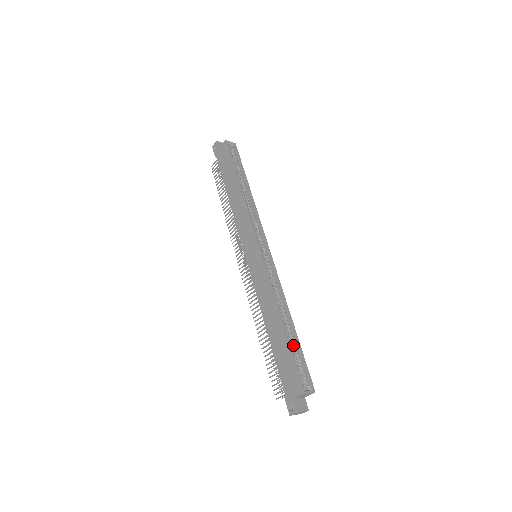
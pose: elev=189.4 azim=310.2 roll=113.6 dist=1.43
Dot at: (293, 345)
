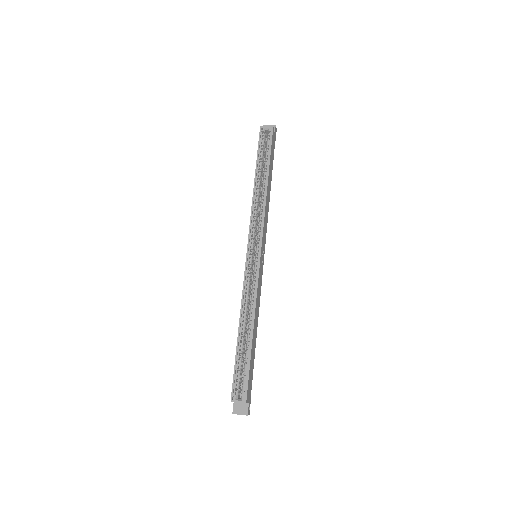
Dot at: (245, 353)
